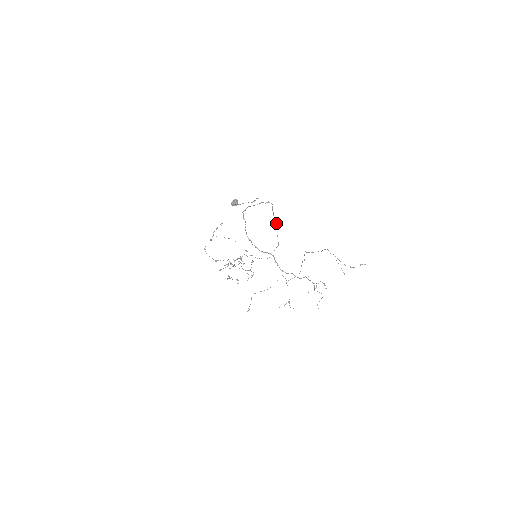
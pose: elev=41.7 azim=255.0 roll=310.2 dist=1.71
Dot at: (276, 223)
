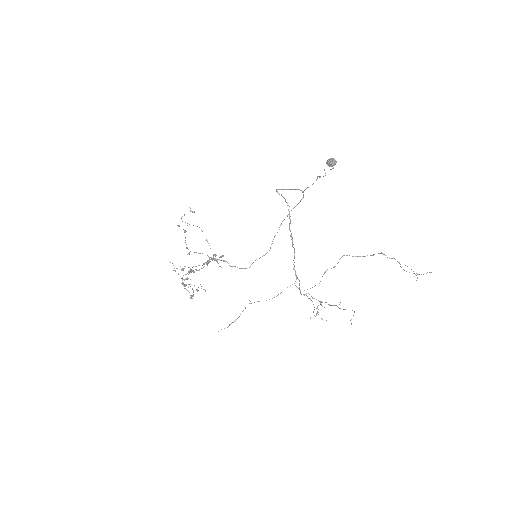
Dot at: (281, 224)
